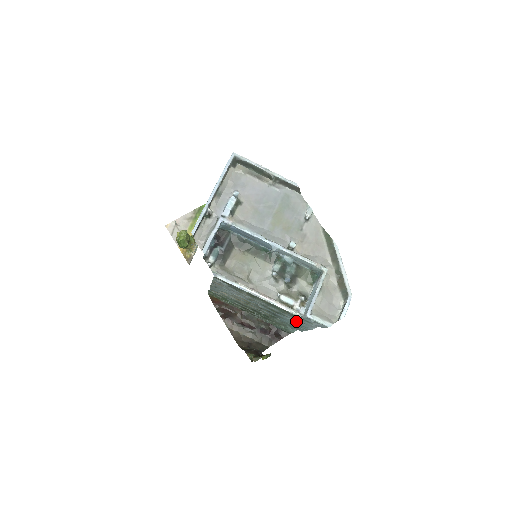
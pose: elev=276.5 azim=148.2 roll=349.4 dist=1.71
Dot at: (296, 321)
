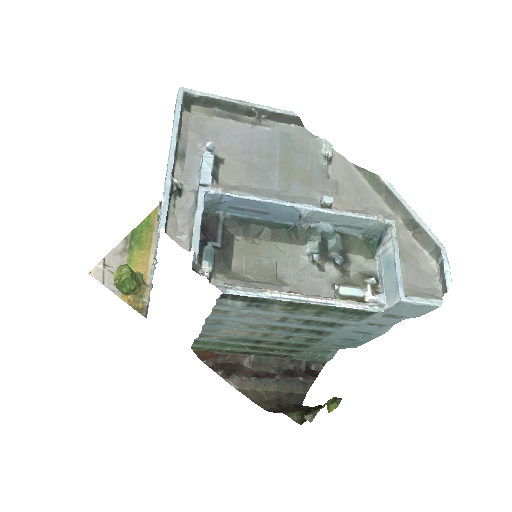
Dot at: (361, 327)
